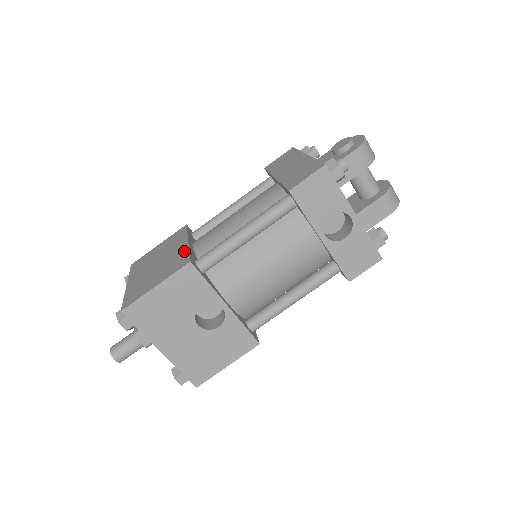
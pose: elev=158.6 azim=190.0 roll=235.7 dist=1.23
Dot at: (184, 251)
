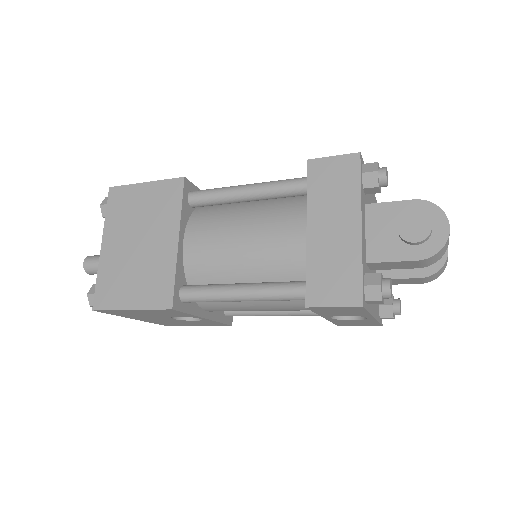
Dot at: (170, 267)
